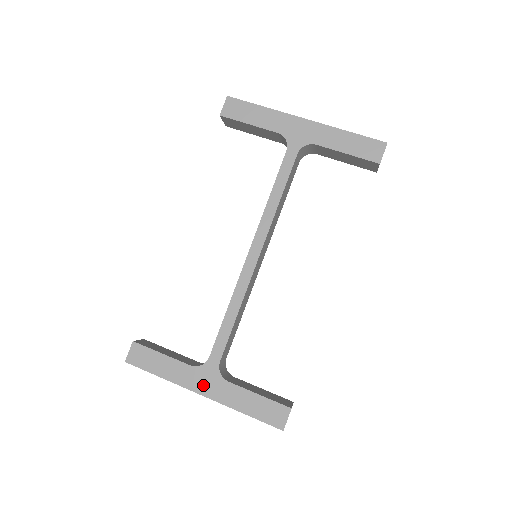
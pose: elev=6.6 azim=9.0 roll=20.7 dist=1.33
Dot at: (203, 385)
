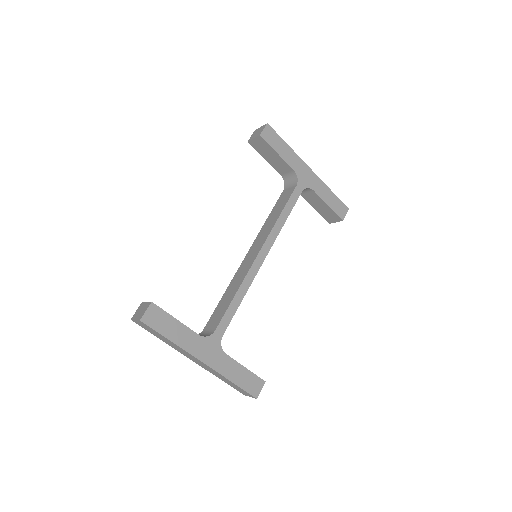
Dot at: (206, 354)
